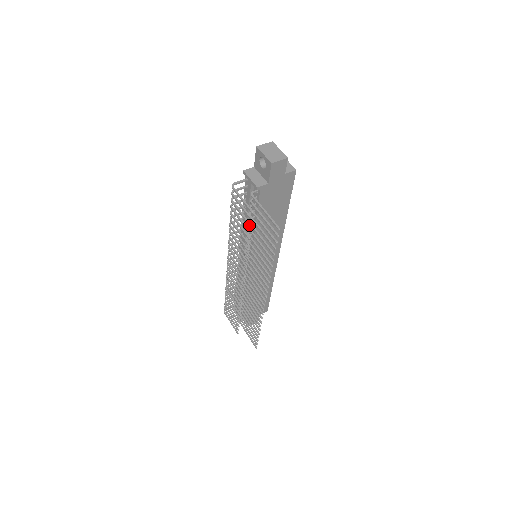
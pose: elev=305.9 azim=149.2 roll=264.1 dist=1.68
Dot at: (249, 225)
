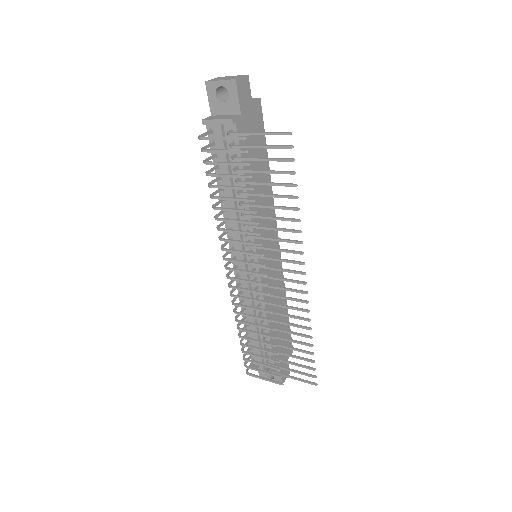
Dot at: (247, 164)
